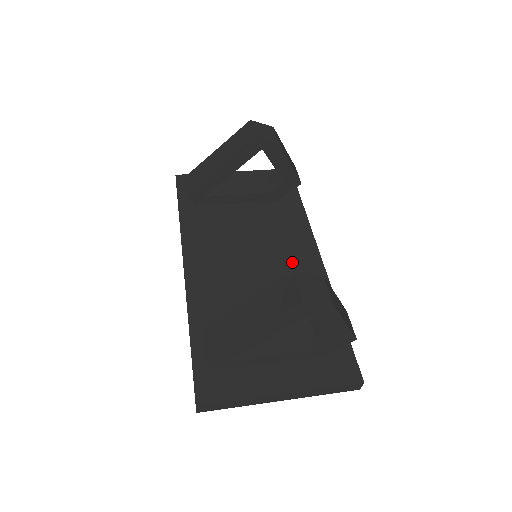
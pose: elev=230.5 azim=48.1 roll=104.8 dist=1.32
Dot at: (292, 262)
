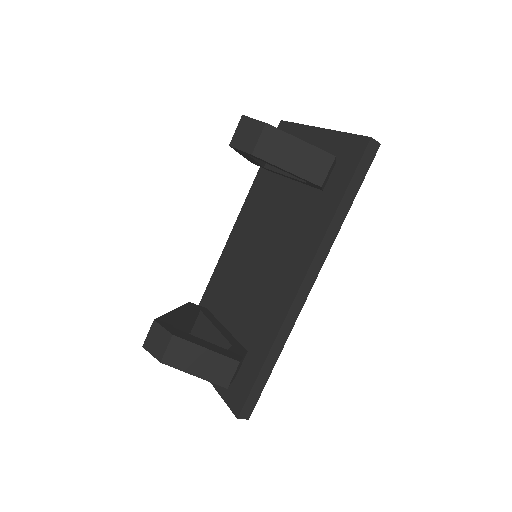
Dot at: (279, 277)
